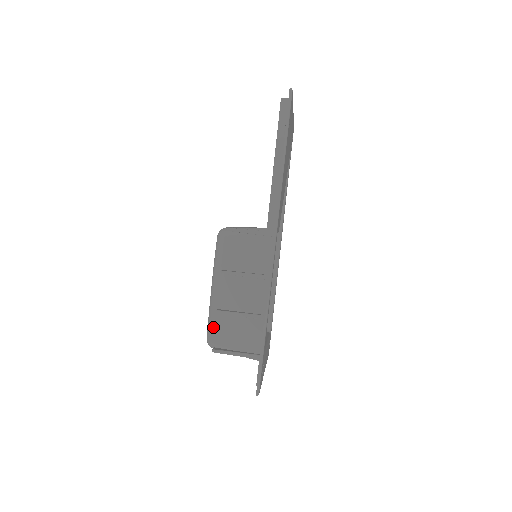
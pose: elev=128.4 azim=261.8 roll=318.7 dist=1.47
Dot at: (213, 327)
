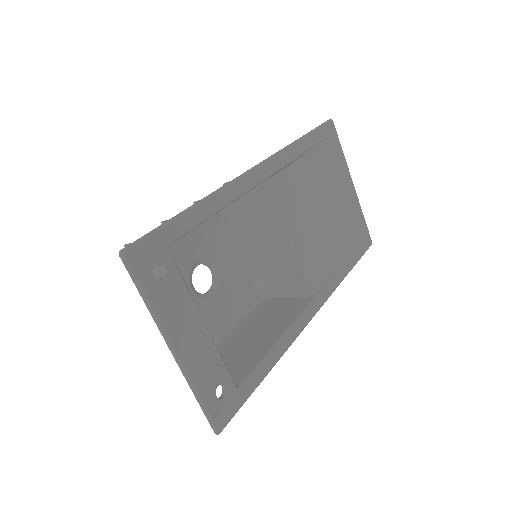
Dot at: occluded
